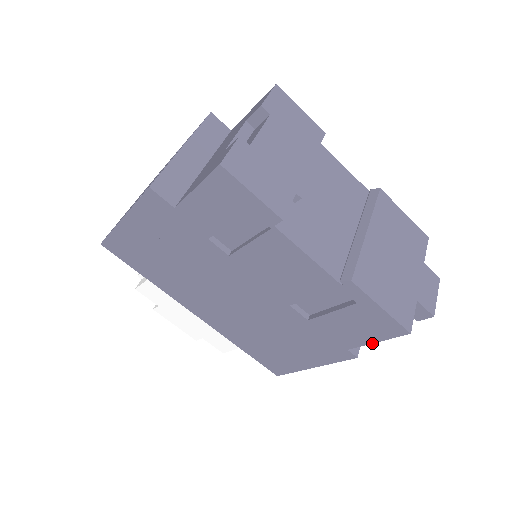
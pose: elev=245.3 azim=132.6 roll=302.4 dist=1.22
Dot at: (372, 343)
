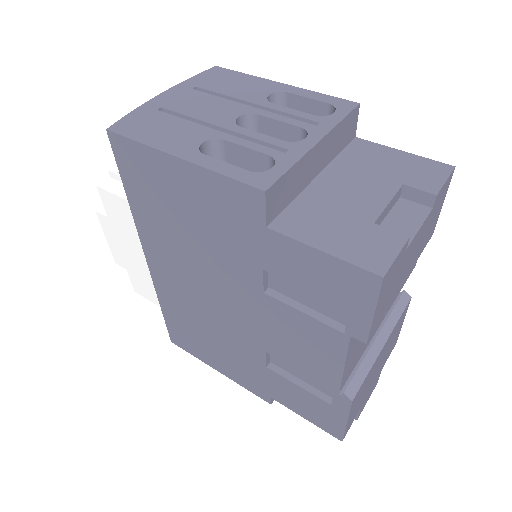
Dot at: (300, 415)
